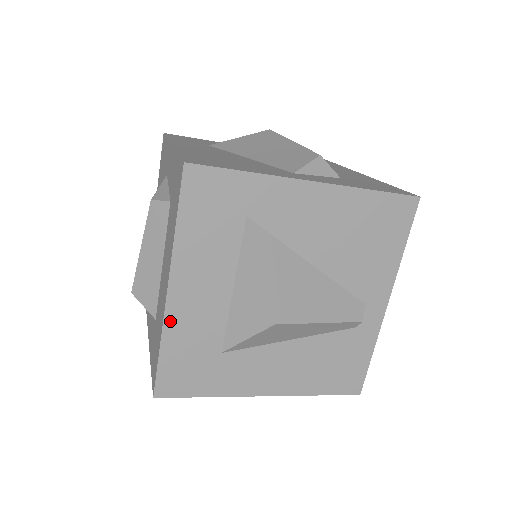
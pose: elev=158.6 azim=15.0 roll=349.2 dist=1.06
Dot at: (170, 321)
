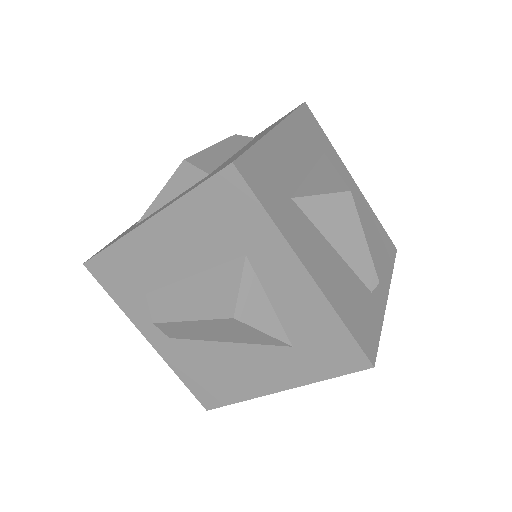
Dot at: (270, 139)
